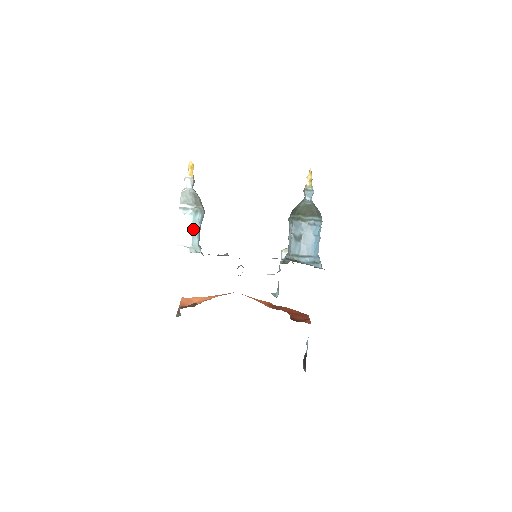
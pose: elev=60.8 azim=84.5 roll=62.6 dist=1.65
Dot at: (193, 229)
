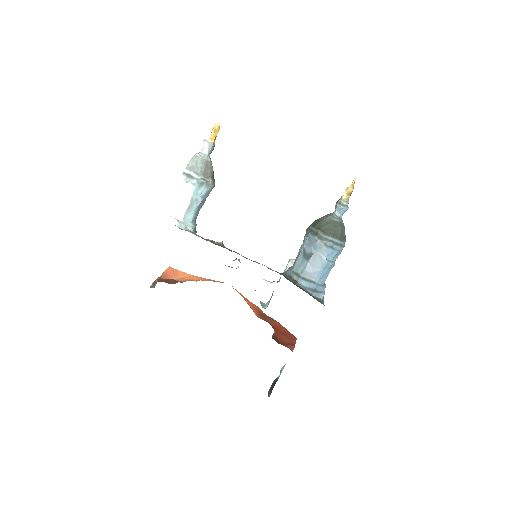
Dot at: (191, 202)
